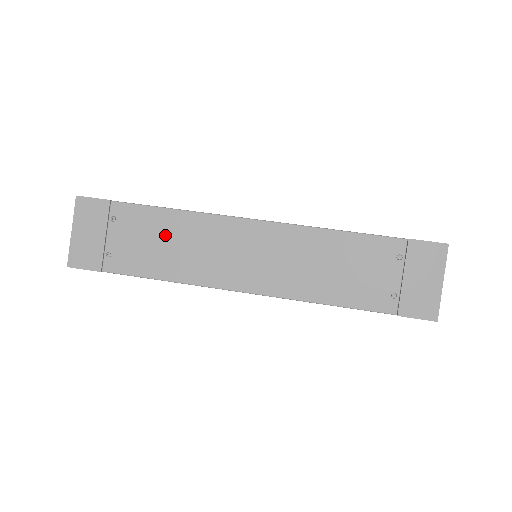
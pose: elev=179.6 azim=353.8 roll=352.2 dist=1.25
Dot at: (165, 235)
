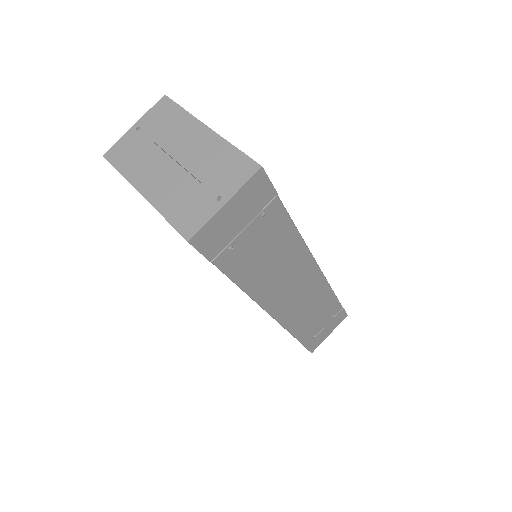
Dot at: (277, 252)
